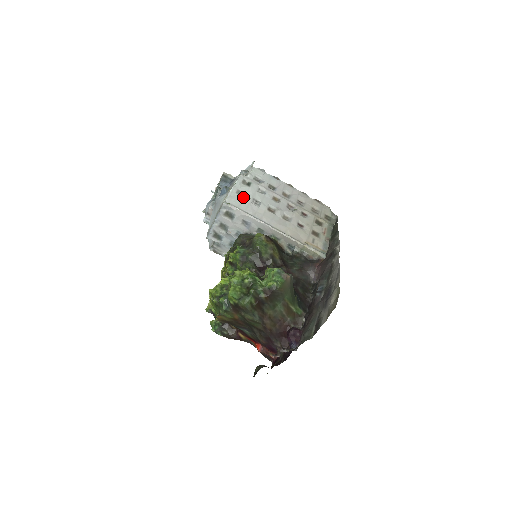
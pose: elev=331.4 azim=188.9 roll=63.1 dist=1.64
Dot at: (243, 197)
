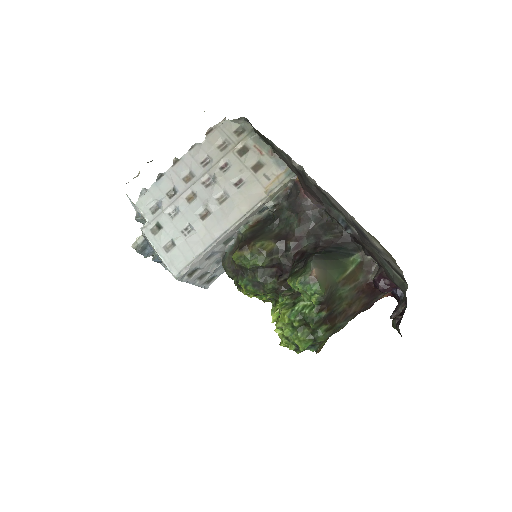
Dot at: (175, 247)
